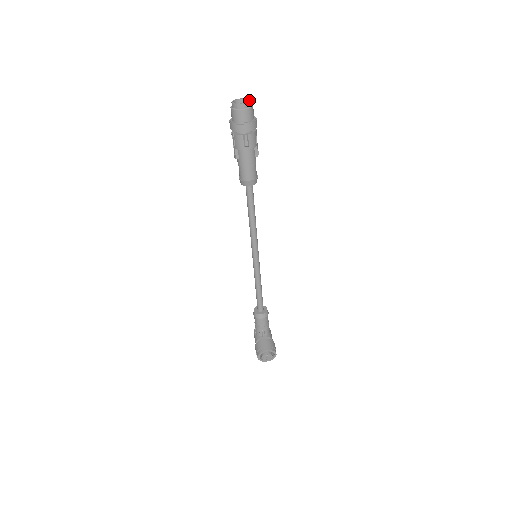
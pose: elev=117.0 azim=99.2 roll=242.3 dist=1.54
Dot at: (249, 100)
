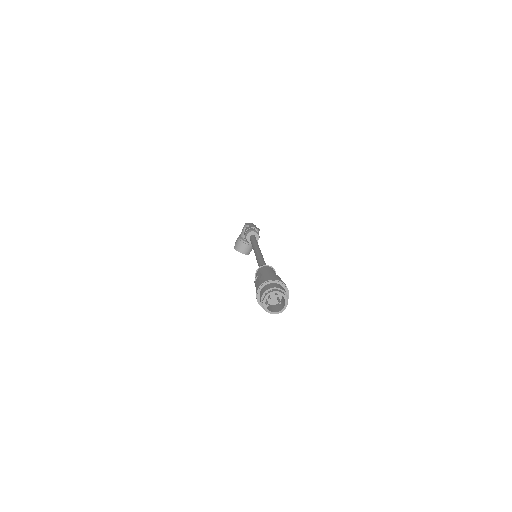
Dot at: (284, 307)
